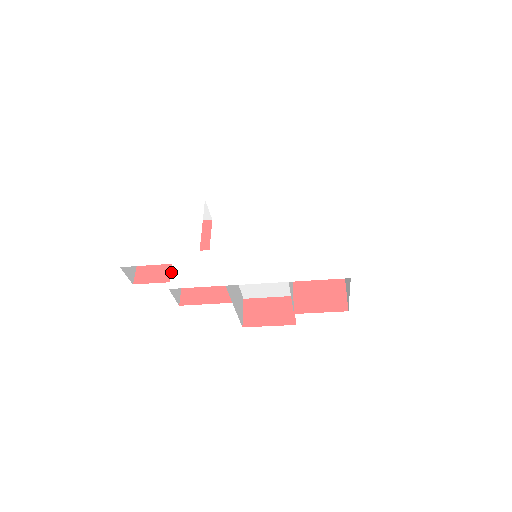
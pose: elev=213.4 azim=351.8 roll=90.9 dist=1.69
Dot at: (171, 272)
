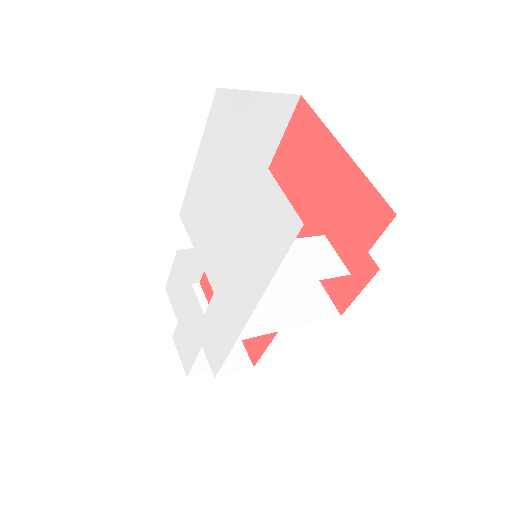
Dot at: (206, 357)
